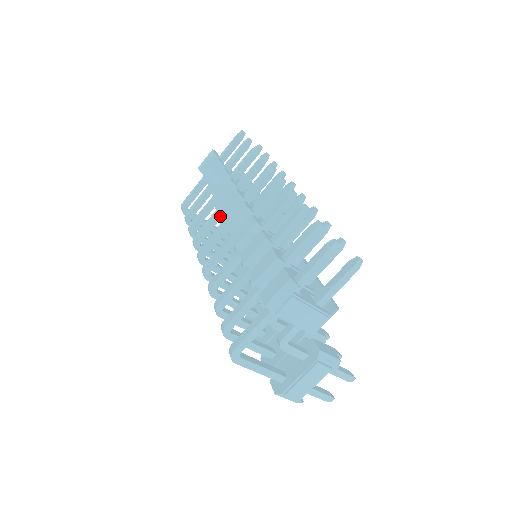
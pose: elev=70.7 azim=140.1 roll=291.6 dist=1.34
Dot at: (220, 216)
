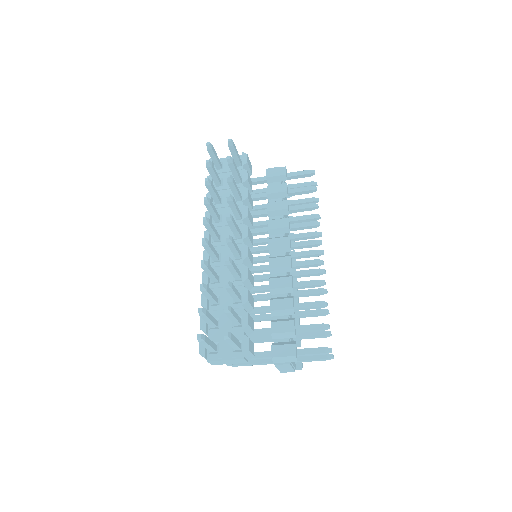
Dot at: occluded
